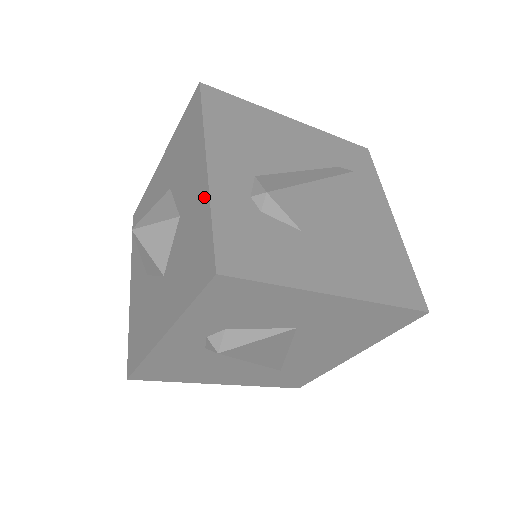
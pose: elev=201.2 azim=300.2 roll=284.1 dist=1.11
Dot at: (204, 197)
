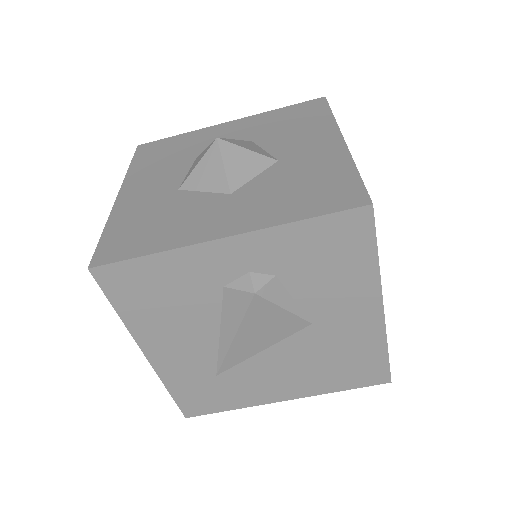
Dot at: (341, 156)
